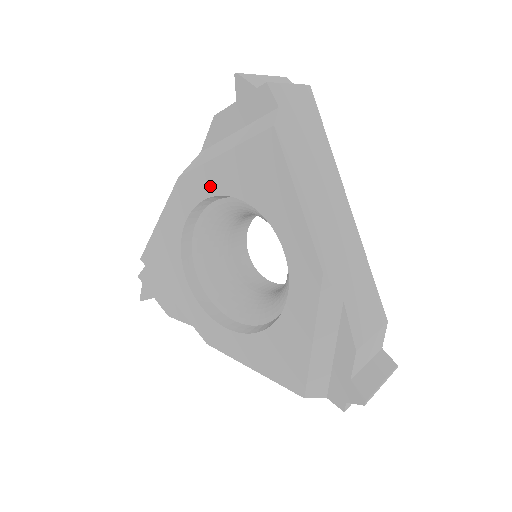
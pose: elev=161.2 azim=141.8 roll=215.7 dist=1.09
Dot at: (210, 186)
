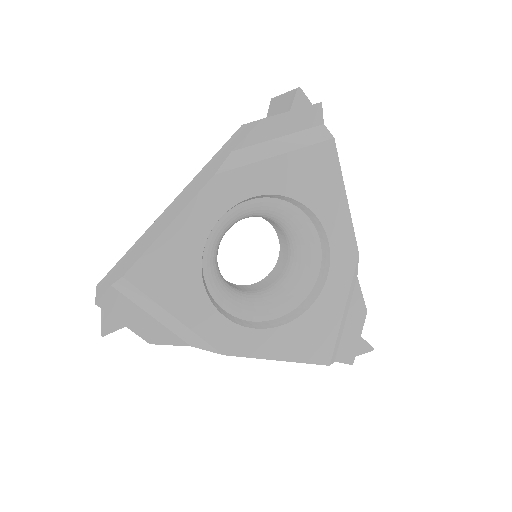
Dot at: (258, 185)
